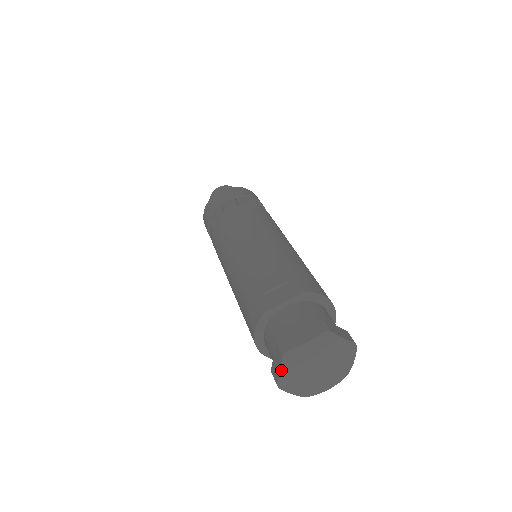
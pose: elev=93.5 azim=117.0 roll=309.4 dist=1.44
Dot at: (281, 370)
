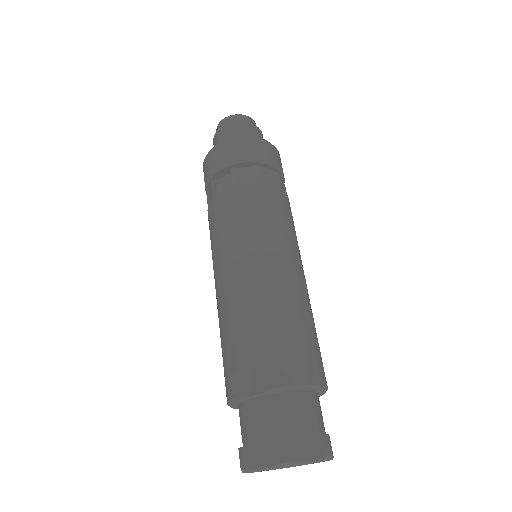
Dot at: occluded
